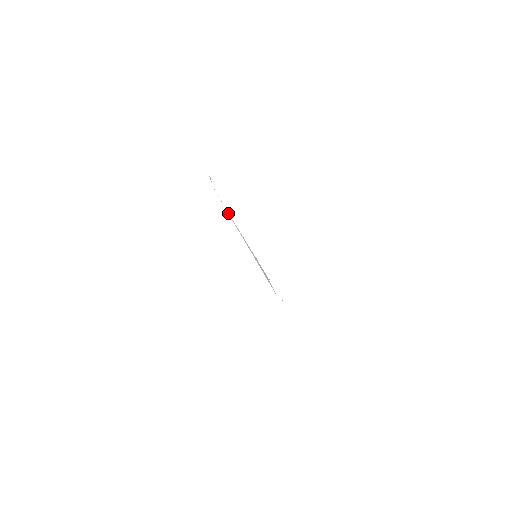
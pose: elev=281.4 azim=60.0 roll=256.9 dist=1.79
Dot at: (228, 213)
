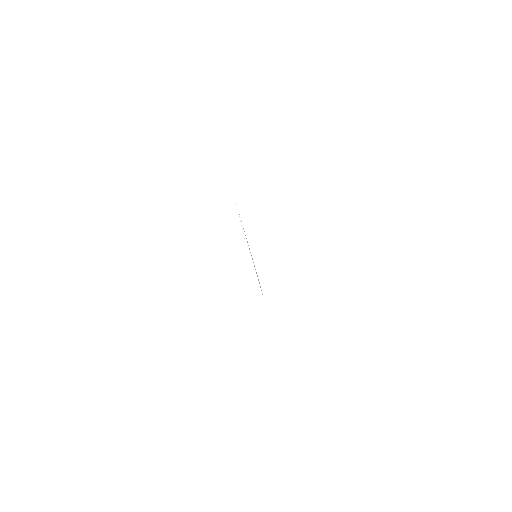
Dot at: occluded
